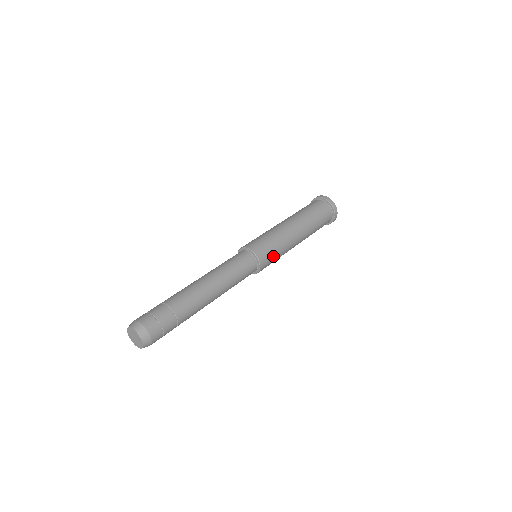
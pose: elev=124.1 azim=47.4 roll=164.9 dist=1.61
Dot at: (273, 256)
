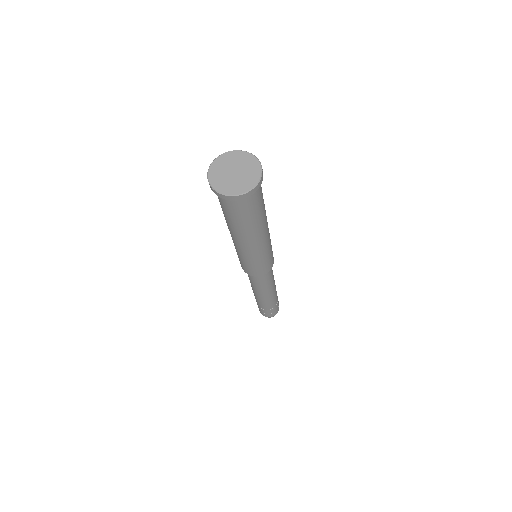
Dot at: (271, 255)
